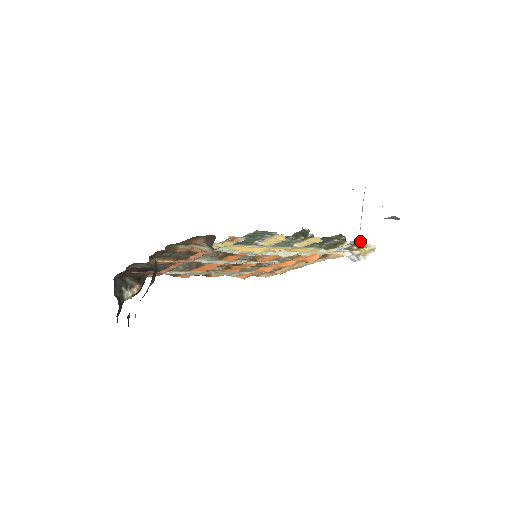
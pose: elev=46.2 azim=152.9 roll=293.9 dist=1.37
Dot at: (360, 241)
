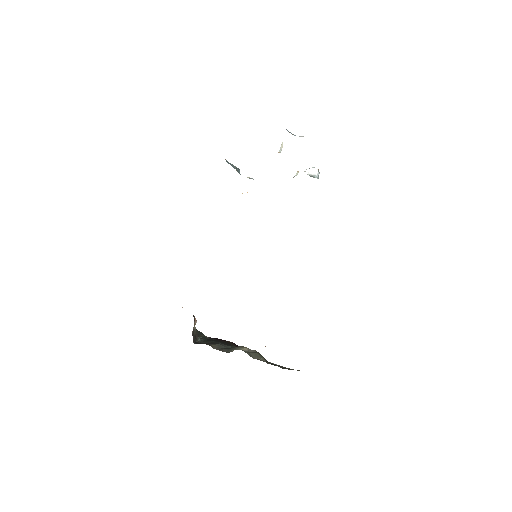
Dot at: occluded
